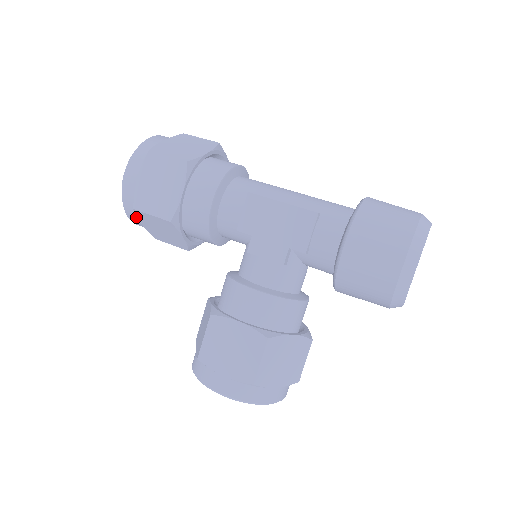
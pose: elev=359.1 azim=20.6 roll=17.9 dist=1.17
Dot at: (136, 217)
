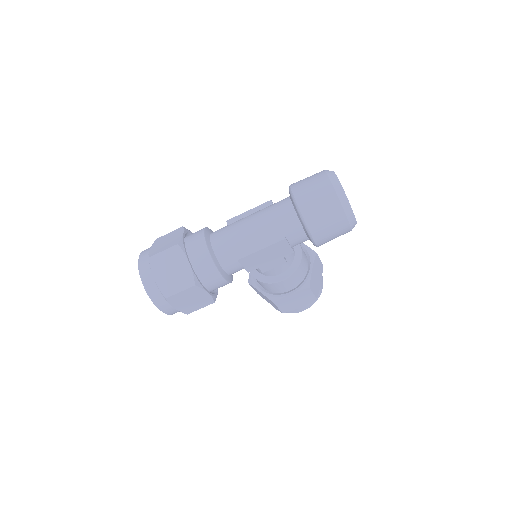
Dot at: occluded
